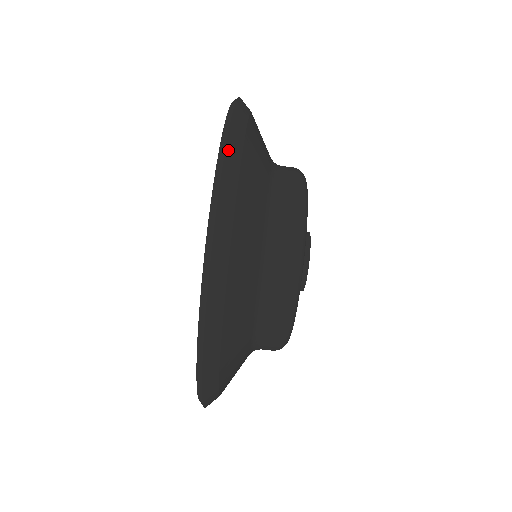
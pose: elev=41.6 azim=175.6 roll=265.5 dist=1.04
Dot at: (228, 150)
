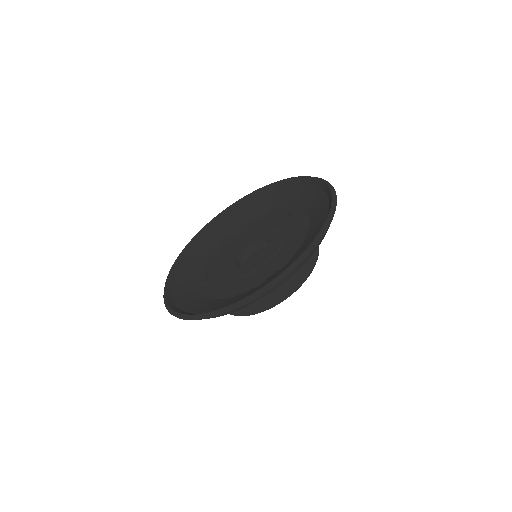
Dot at: (324, 235)
